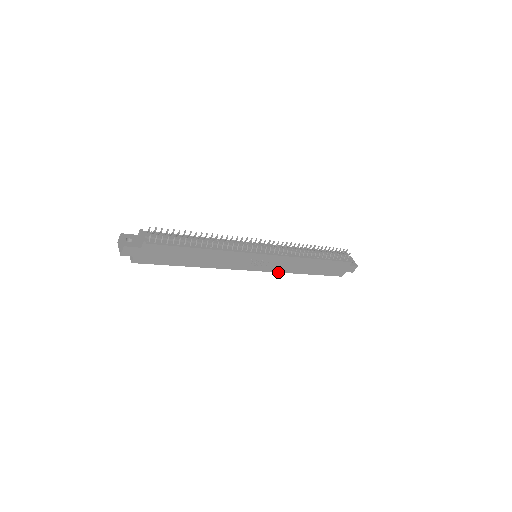
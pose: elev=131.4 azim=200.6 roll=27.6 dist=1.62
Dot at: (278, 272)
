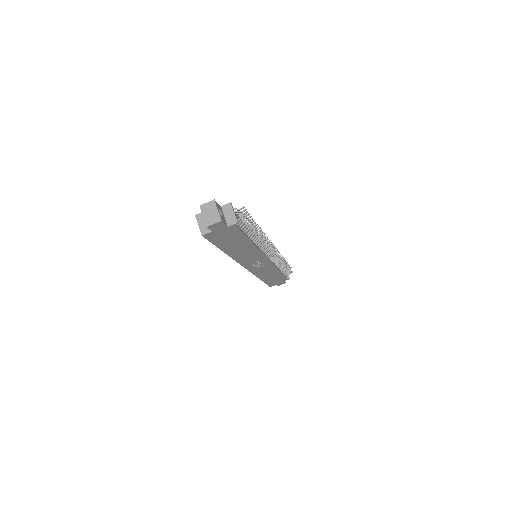
Dot at: (253, 274)
